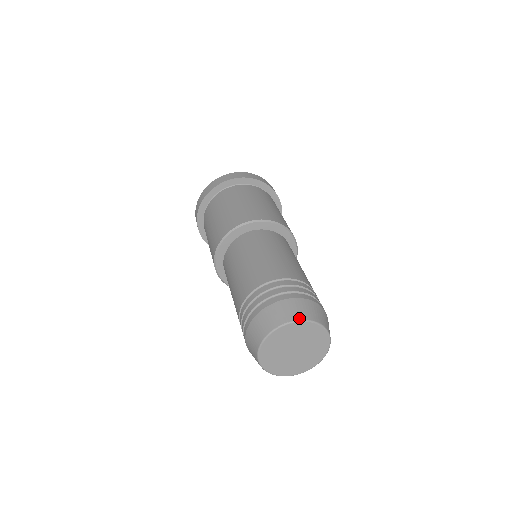
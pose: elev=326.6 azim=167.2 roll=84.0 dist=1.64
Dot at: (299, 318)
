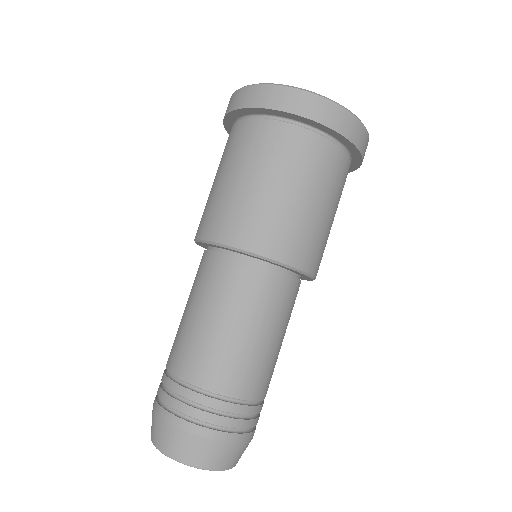
Dot at: (223, 469)
